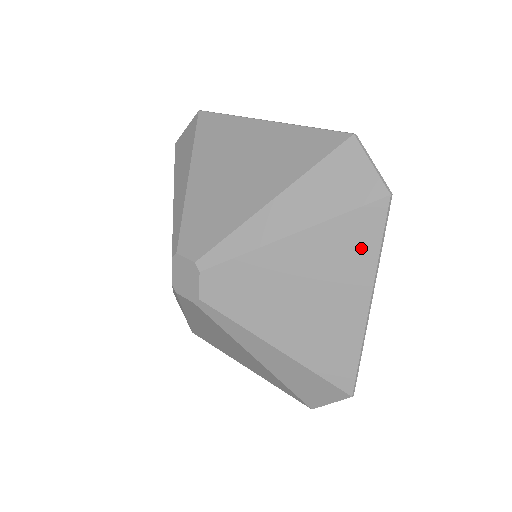
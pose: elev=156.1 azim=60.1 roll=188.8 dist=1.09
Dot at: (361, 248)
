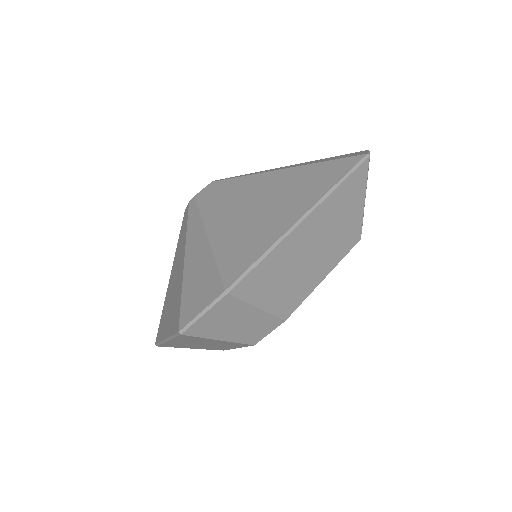
Dot at: (325, 179)
